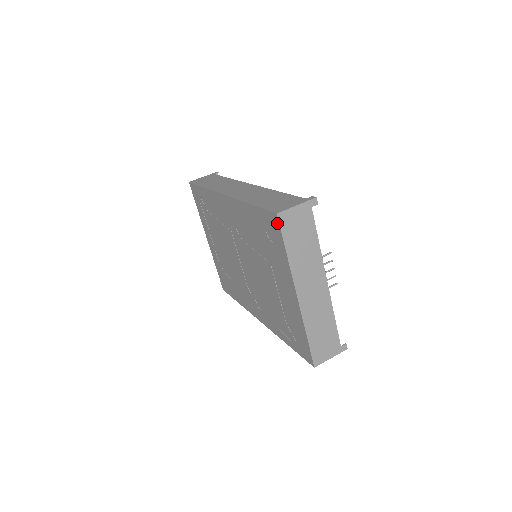
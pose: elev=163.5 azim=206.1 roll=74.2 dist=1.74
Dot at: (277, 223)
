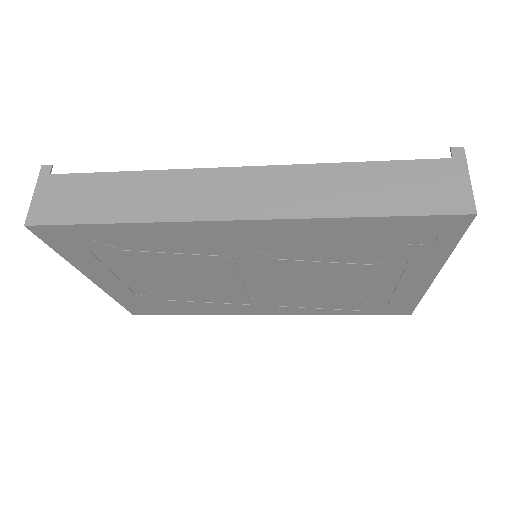
Dot at: (464, 224)
